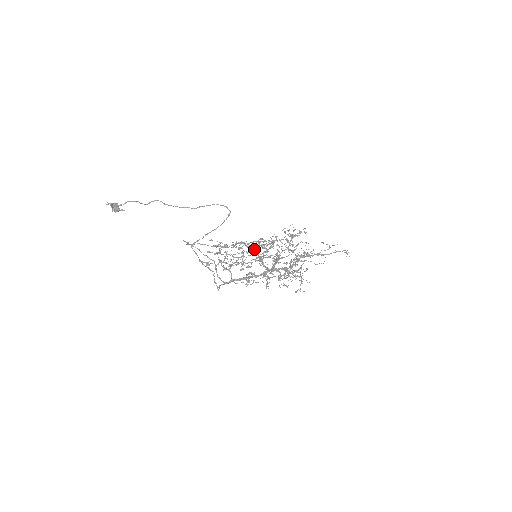
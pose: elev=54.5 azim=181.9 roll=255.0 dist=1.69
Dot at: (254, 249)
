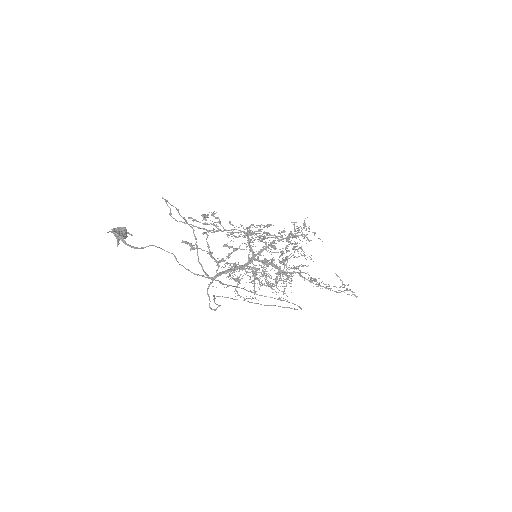
Dot at: occluded
